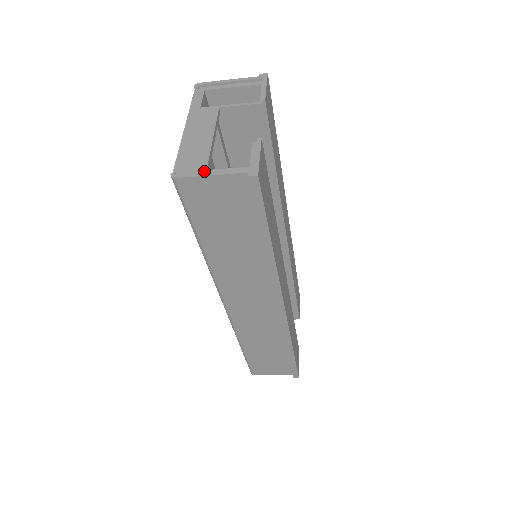
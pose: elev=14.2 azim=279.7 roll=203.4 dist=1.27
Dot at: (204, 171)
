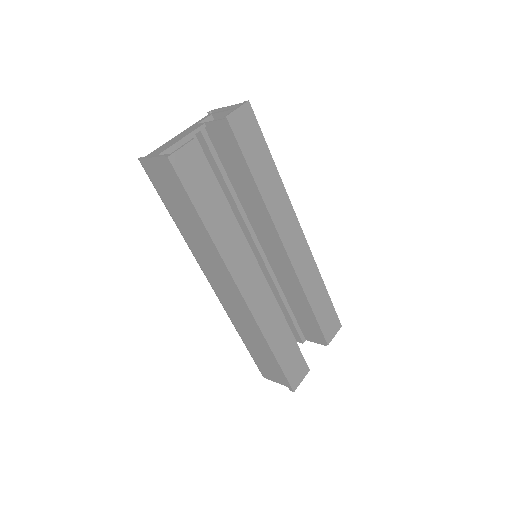
Dot at: occluded
